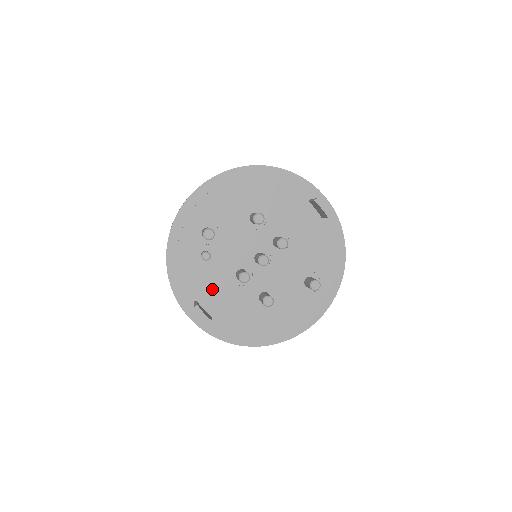
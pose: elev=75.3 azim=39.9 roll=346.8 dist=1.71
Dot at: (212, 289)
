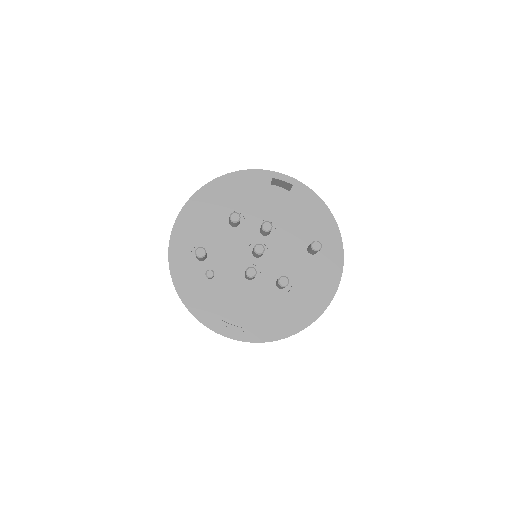
Dot at: (232, 301)
